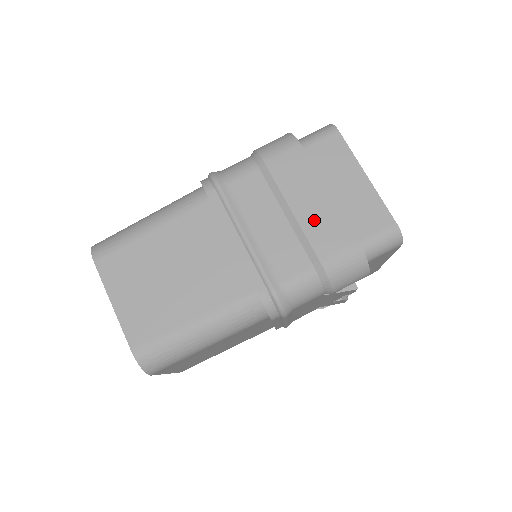
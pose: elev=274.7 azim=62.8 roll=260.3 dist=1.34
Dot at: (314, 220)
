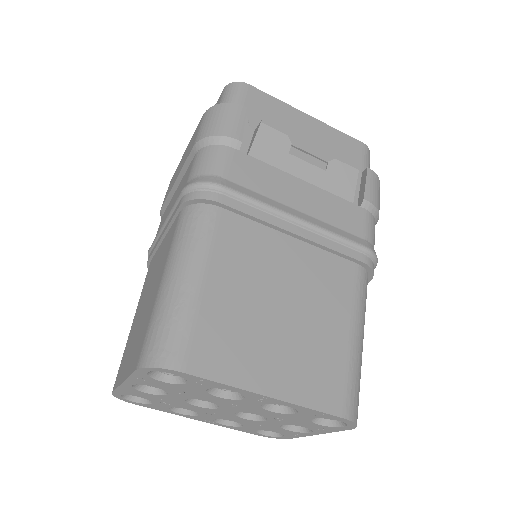
Dot at: (184, 159)
